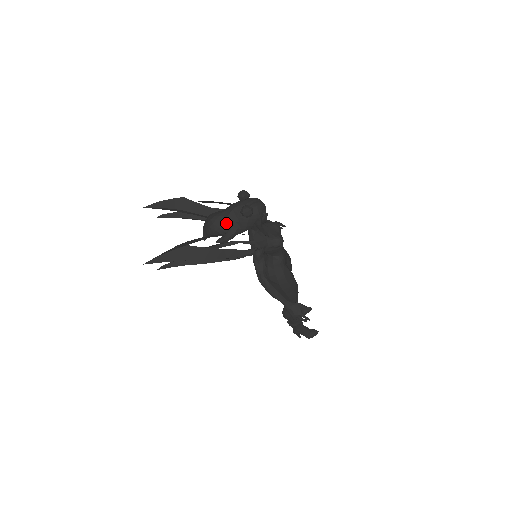
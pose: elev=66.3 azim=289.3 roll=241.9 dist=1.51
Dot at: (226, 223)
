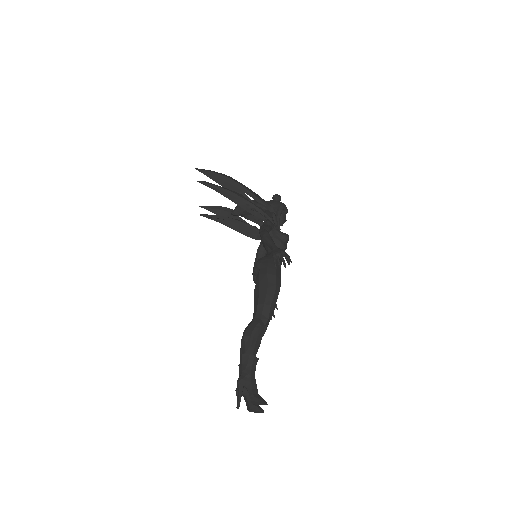
Dot at: occluded
